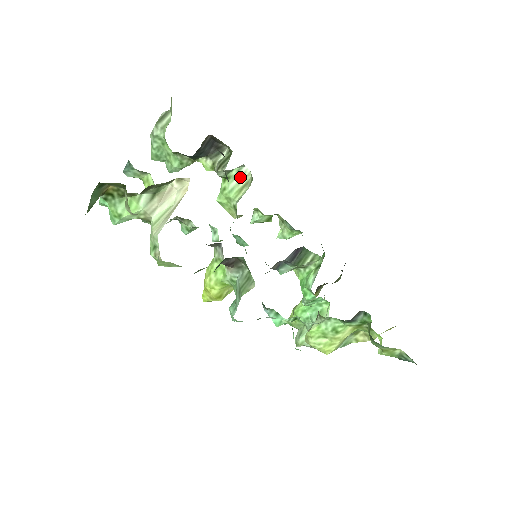
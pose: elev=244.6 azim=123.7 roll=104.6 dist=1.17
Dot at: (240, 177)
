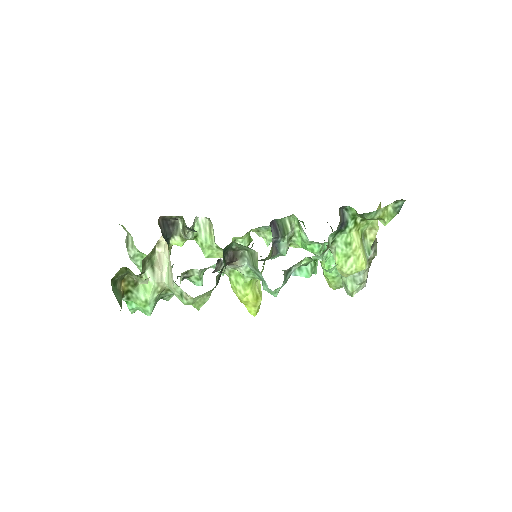
Dot at: (203, 227)
